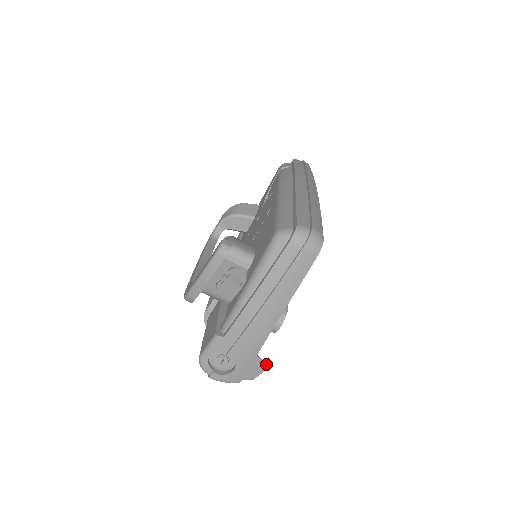
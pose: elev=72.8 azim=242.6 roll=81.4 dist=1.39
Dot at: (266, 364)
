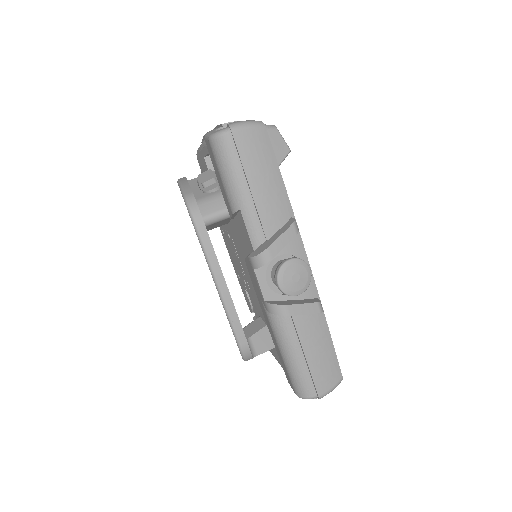
Dot at: occluded
